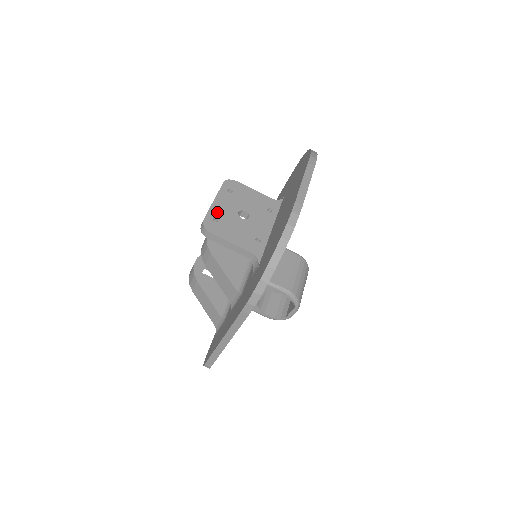
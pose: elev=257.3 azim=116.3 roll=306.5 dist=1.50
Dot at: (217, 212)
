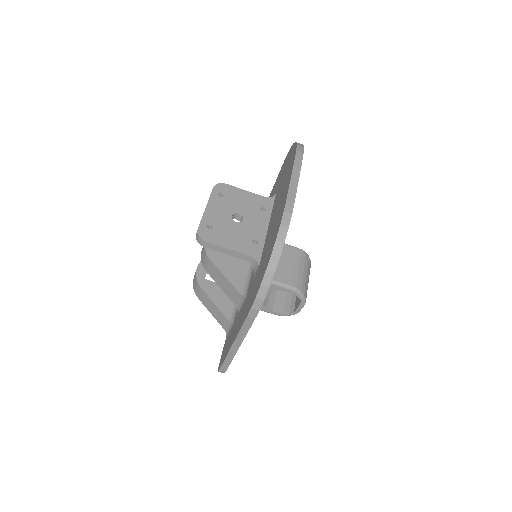
Dot at: (210, 219)
